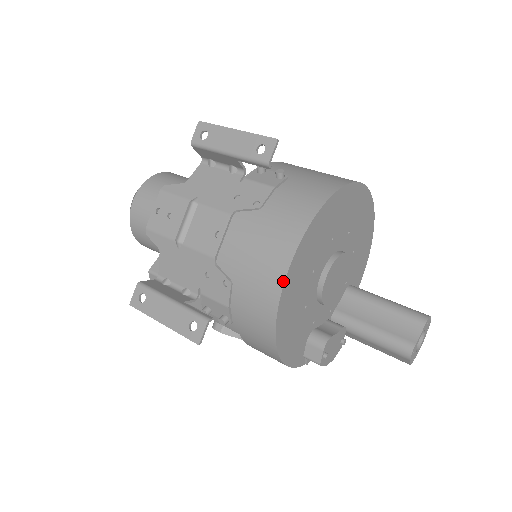
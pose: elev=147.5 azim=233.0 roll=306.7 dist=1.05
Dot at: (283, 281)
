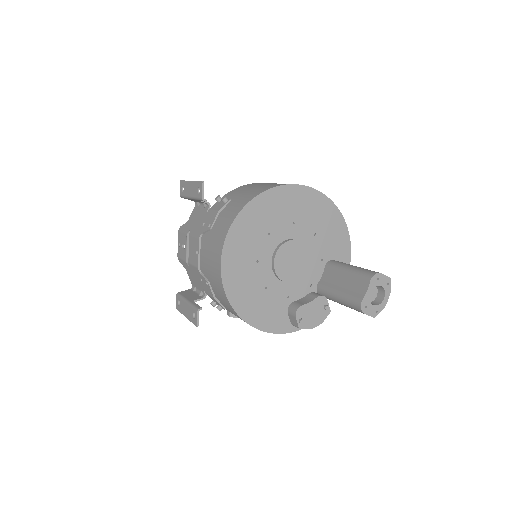
Dot at: (221, 275)
